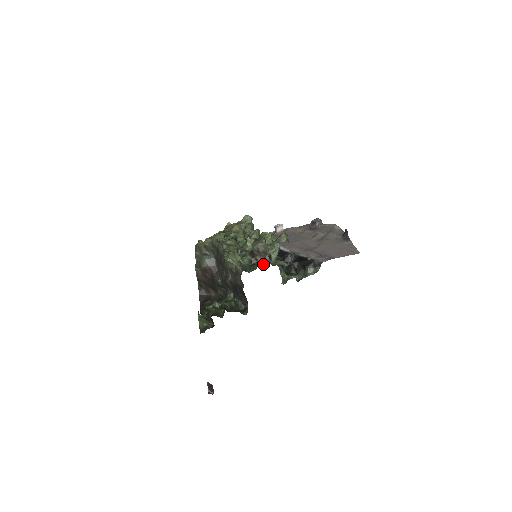
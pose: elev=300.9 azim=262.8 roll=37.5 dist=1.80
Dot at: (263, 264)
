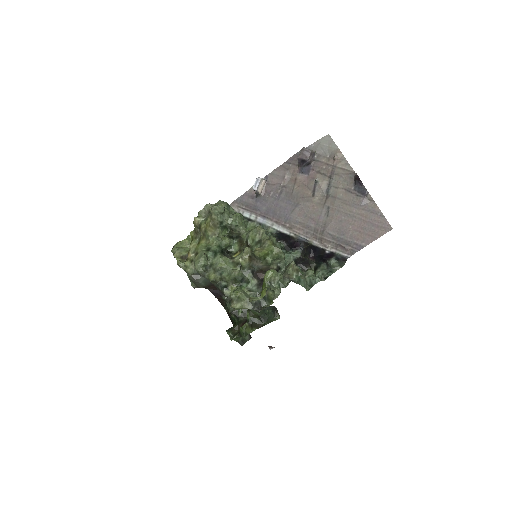
Dot at: (277, 291)
